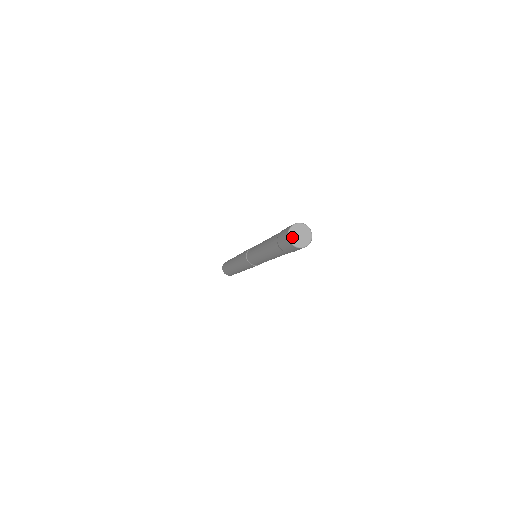
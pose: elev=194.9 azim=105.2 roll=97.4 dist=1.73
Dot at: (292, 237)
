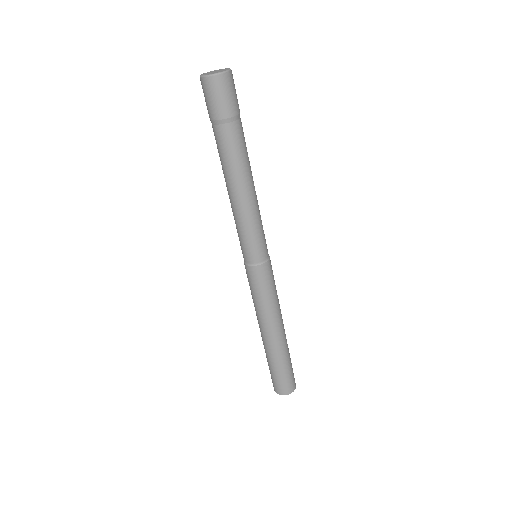
Dot at: (204, 74)
